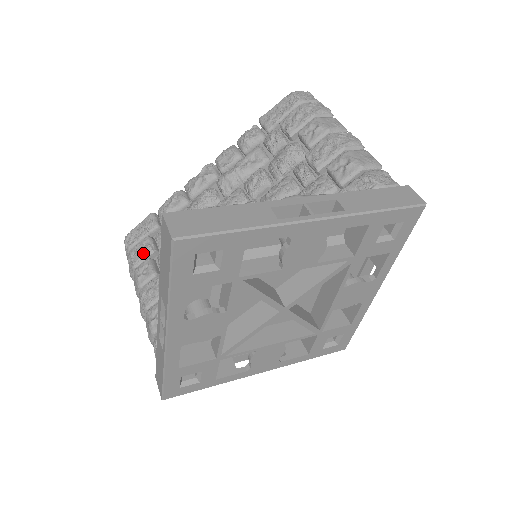
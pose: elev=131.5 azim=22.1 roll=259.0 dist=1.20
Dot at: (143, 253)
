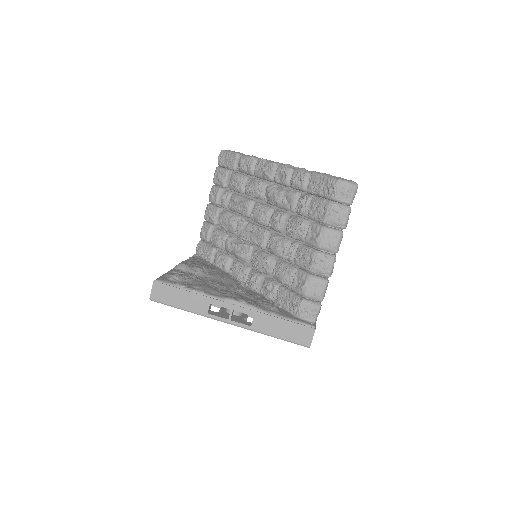
Dot at: (219, 181)
